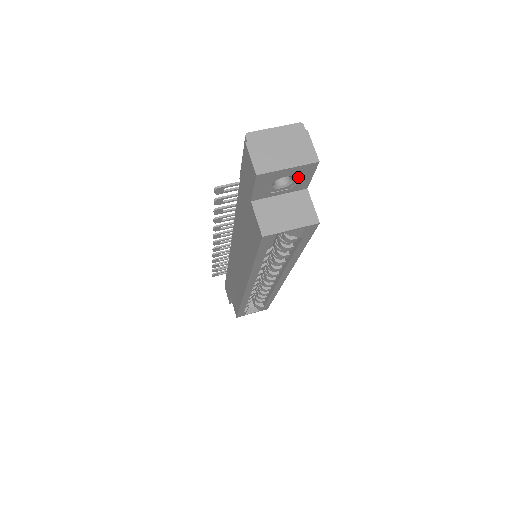
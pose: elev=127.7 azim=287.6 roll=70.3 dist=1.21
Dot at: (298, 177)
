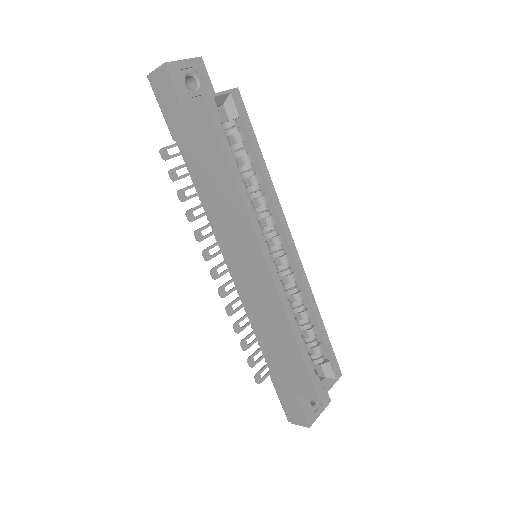
Dot at: (199, 77)
